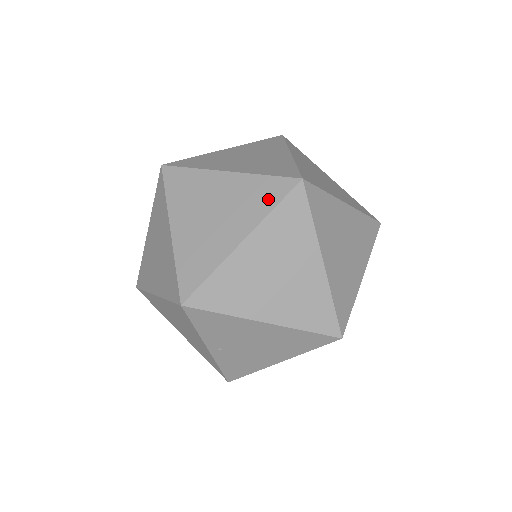
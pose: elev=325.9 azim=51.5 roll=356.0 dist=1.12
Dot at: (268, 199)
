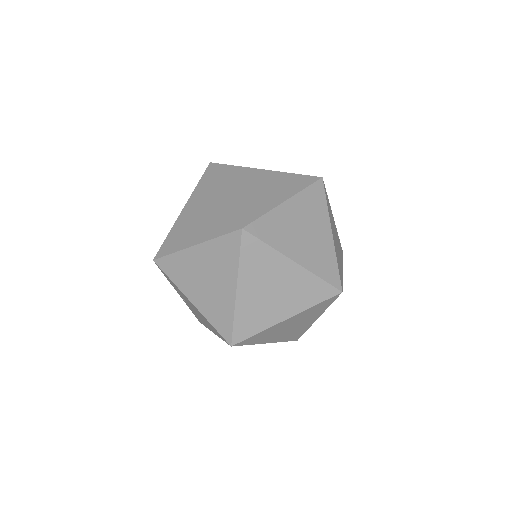
Dot at: (221, 228)
